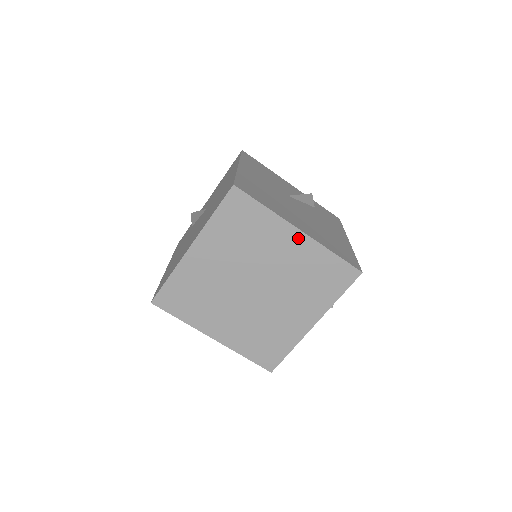
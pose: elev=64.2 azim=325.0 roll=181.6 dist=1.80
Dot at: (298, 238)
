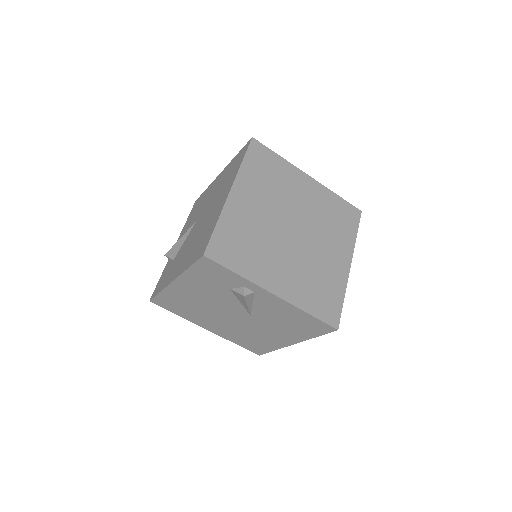
Dot at: (310, 182)
